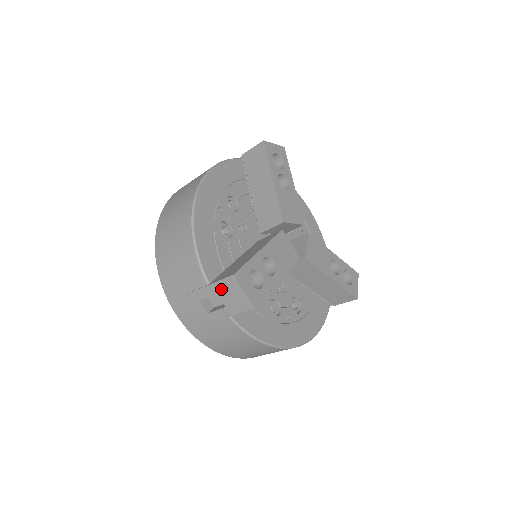
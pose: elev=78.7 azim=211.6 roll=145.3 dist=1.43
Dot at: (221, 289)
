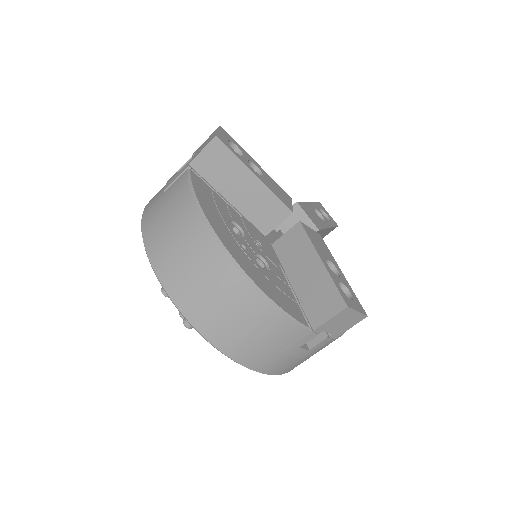
Dot at: (329, 325)
